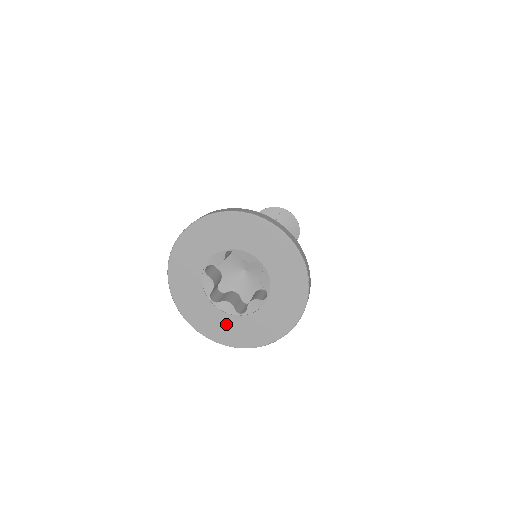
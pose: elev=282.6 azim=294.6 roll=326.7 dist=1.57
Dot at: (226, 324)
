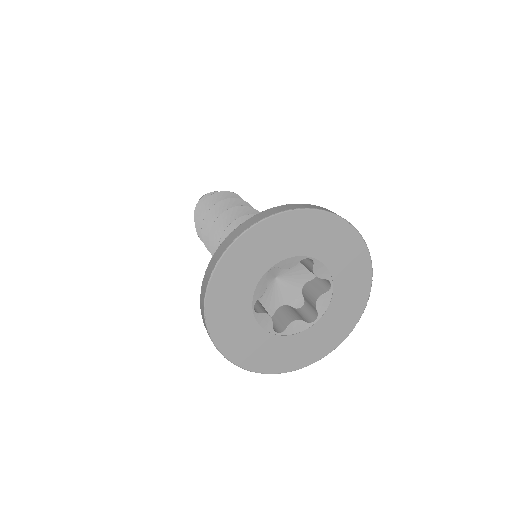
Dot at: (306, 343)
